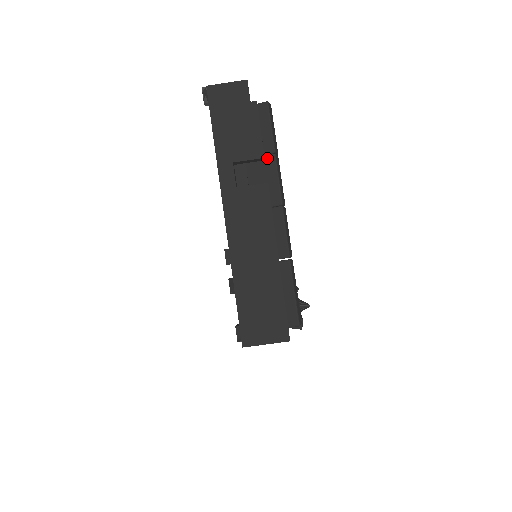
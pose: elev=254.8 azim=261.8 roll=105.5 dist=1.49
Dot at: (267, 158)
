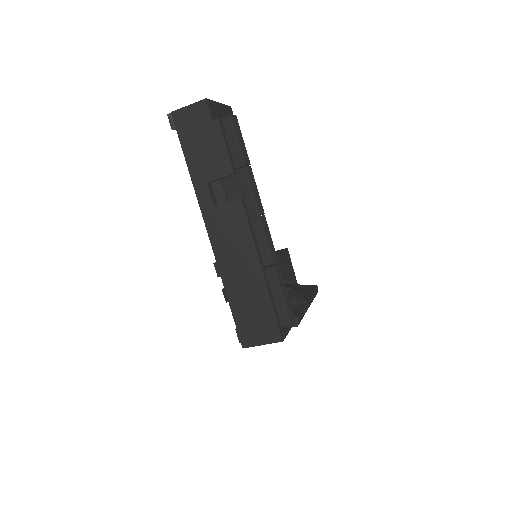
Dot at: (239, 172)
